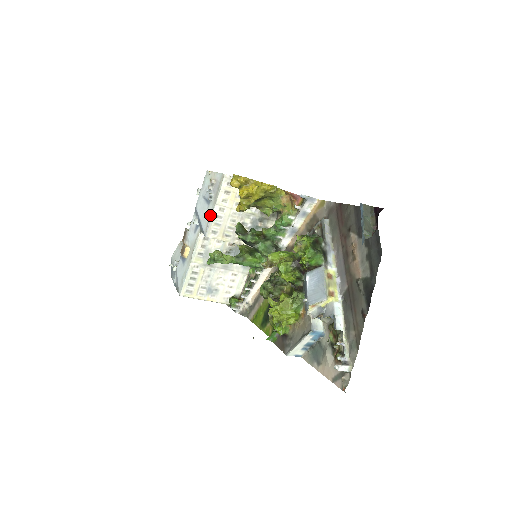
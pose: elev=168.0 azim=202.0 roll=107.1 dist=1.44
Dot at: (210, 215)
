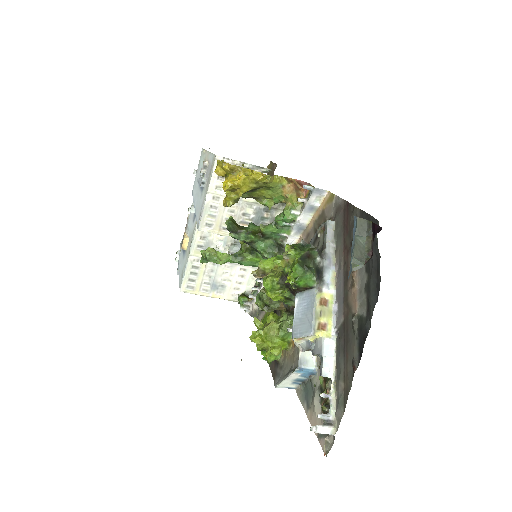
Dot at: (202, 205)
